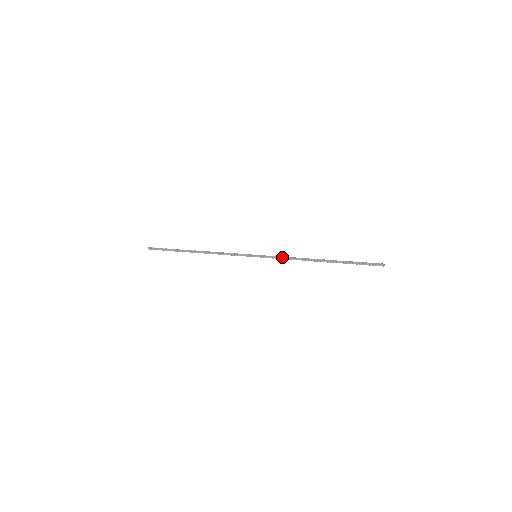
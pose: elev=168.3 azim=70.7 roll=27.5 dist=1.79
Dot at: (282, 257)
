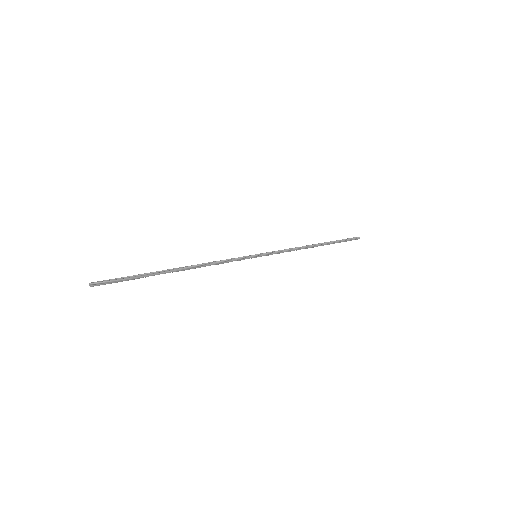
Dot at: occluded
